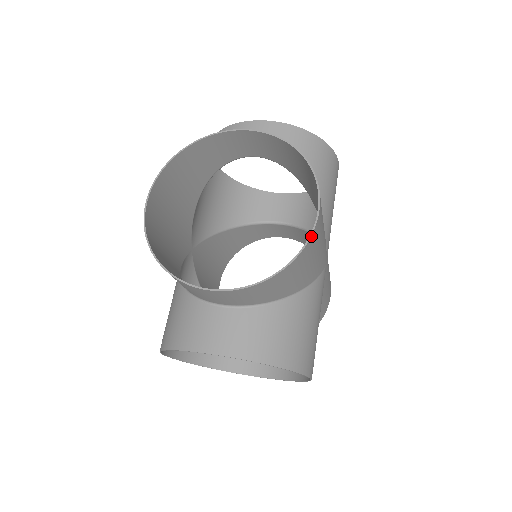
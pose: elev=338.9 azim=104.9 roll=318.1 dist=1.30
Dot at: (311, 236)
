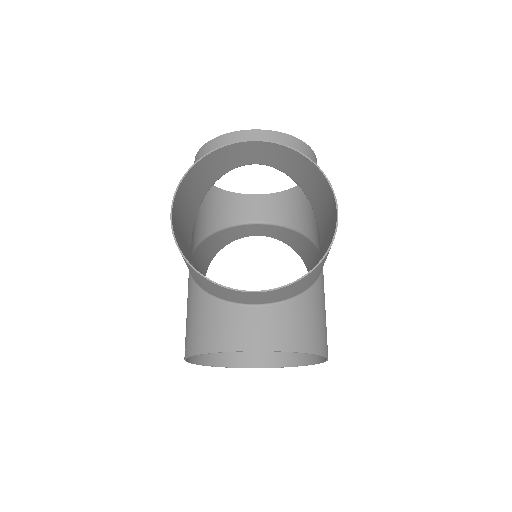
Dot at: (335, 234)
